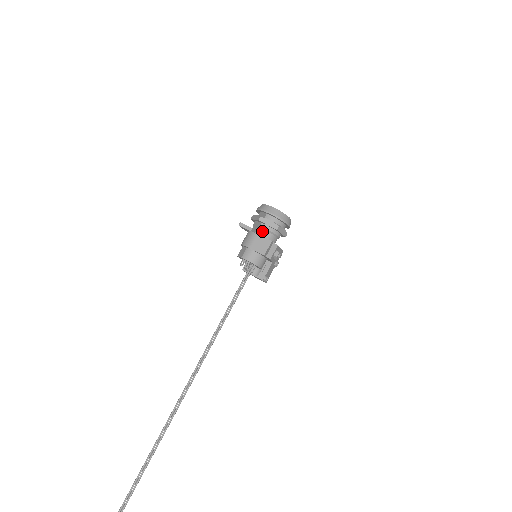
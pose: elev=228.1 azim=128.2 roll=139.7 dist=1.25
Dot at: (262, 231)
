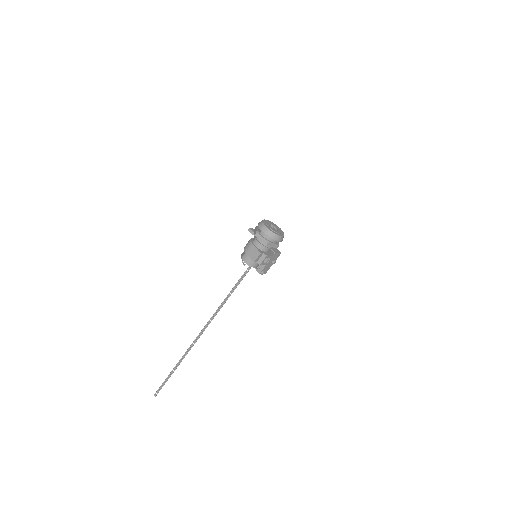
Dot at: (257, 243)
